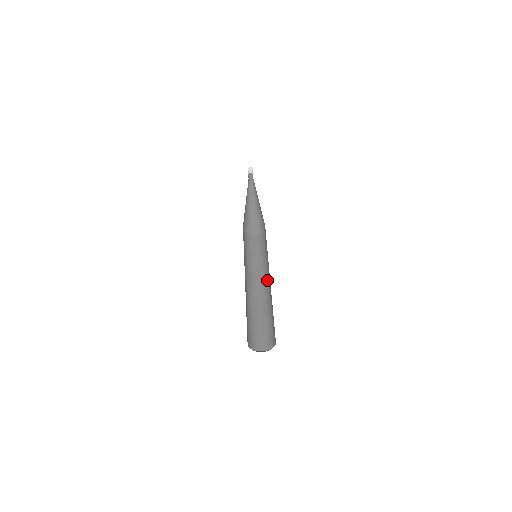
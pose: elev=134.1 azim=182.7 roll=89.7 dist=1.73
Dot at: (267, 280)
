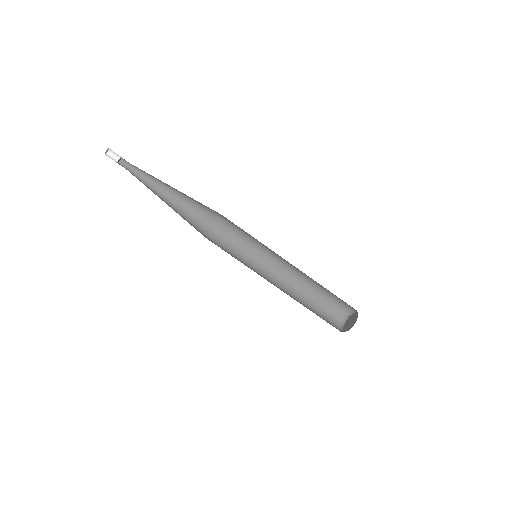
Dot at: occluded
